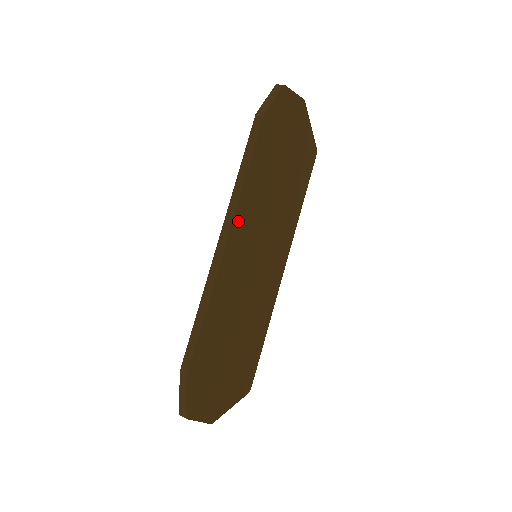
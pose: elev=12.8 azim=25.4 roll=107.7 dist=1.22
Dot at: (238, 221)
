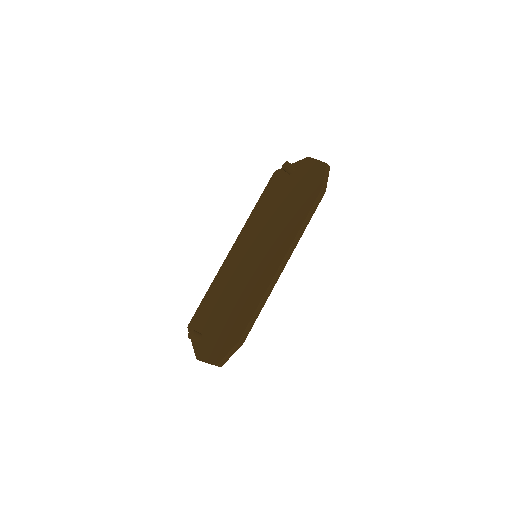
Dot at: occluded
